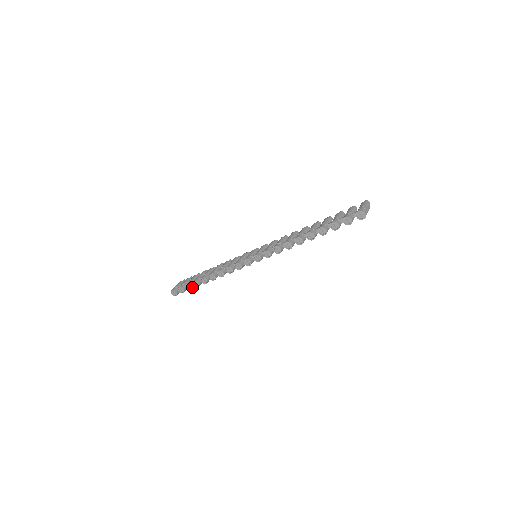
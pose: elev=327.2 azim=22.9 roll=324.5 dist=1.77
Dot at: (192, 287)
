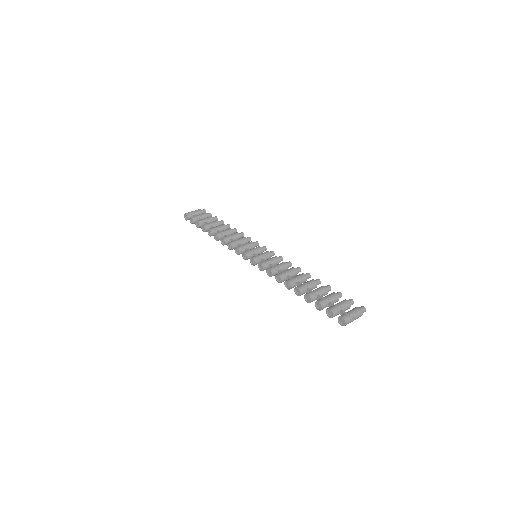
Dot at: (200, 227)
